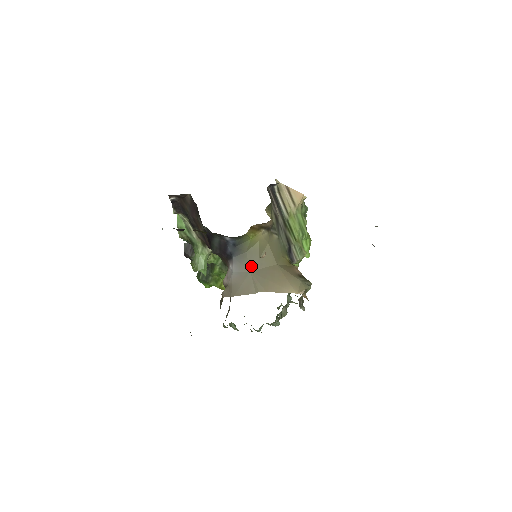
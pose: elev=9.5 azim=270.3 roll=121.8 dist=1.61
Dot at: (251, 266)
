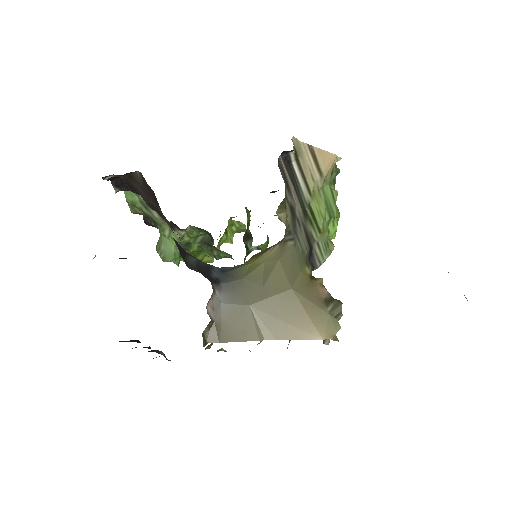
Dot at: (251, 297)
